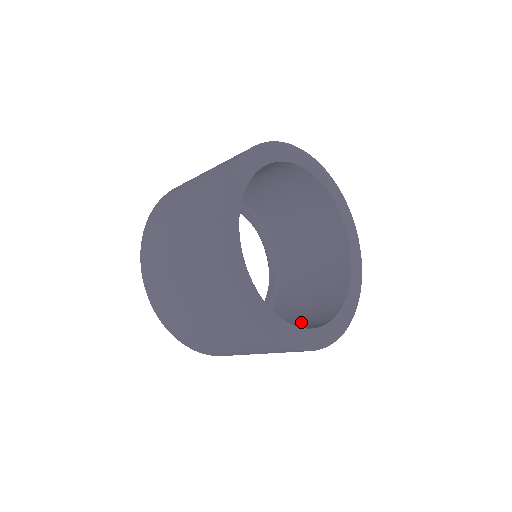
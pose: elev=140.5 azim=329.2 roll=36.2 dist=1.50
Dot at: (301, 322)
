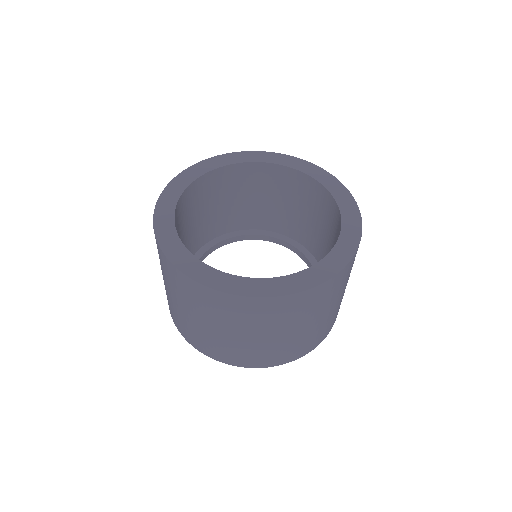
Dot at: occluded
